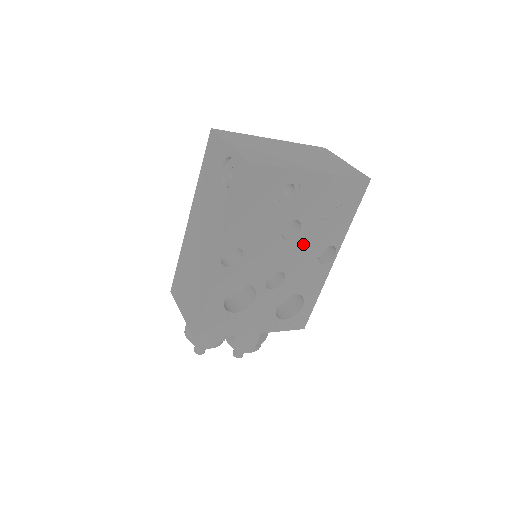
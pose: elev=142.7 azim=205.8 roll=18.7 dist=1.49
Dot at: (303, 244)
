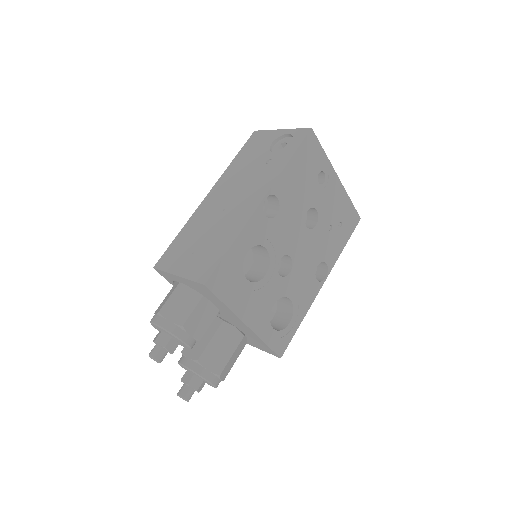
Dot at: (313, 242)
